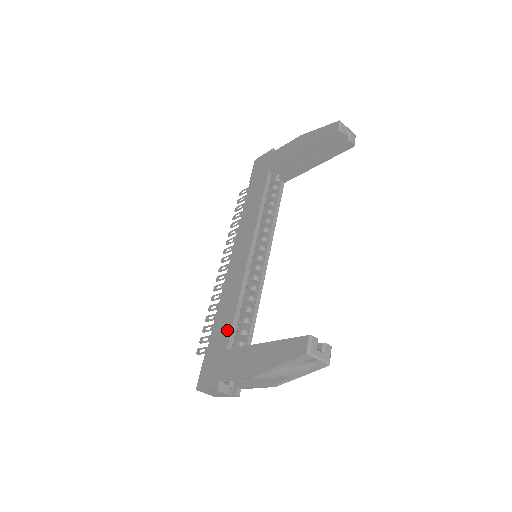
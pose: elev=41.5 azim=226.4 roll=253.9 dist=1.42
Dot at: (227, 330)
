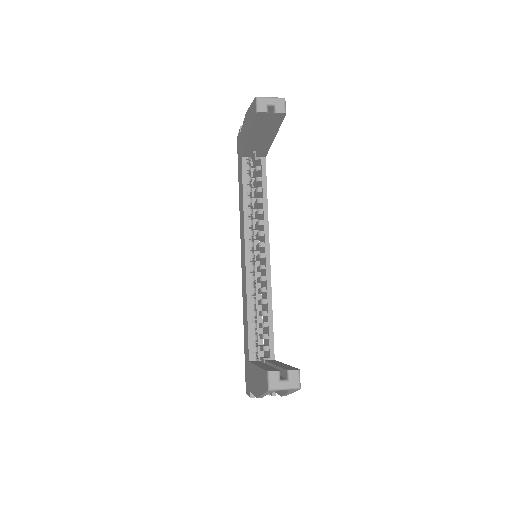
Dot at: (247, 342)
